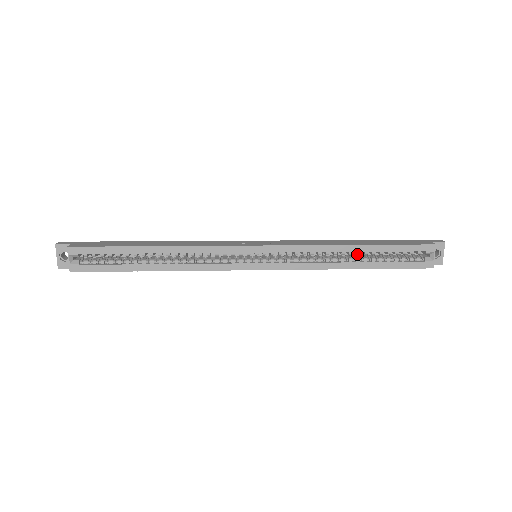
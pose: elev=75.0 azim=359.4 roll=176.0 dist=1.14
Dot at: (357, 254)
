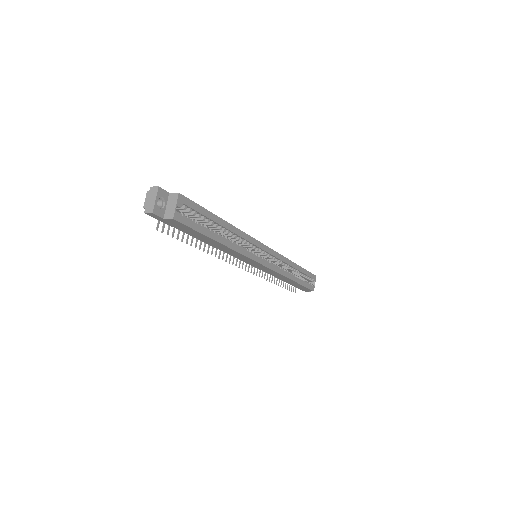
Dot at: (295, 271)
